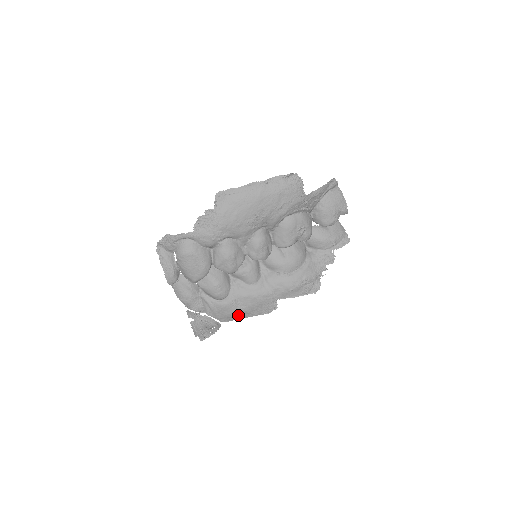
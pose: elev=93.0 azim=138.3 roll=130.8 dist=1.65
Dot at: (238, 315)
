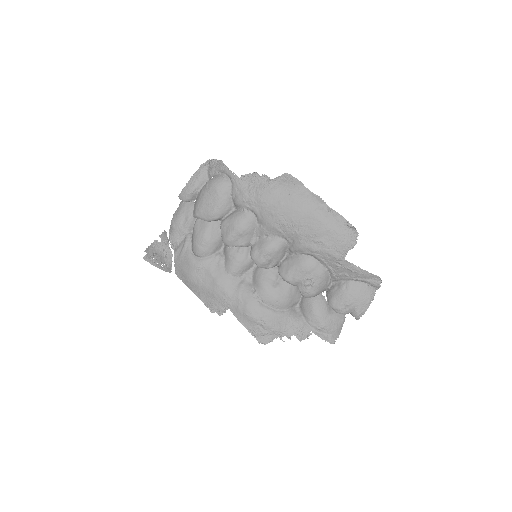
Dot at: (191, 282)
